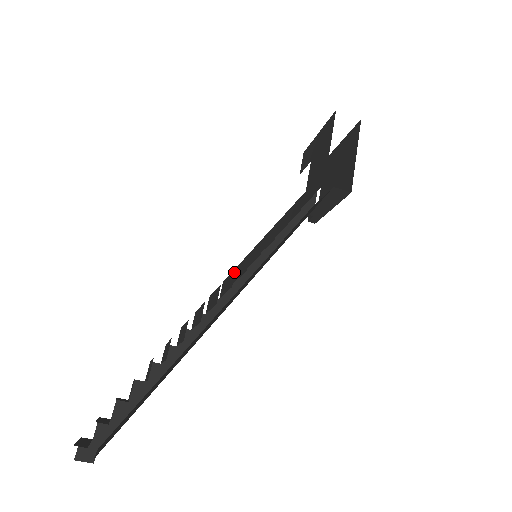
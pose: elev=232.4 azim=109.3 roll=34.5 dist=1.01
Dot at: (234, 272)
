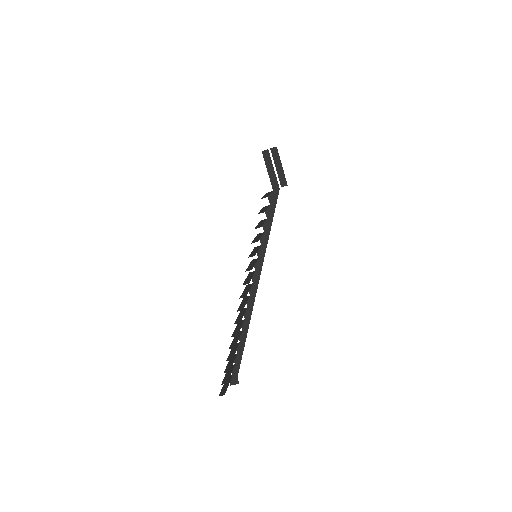
Dot at: occluded
